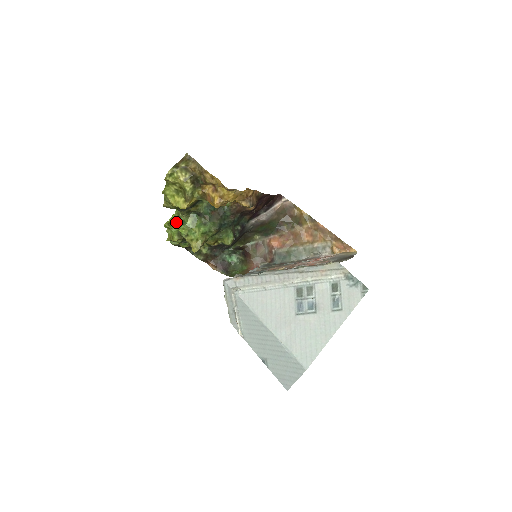
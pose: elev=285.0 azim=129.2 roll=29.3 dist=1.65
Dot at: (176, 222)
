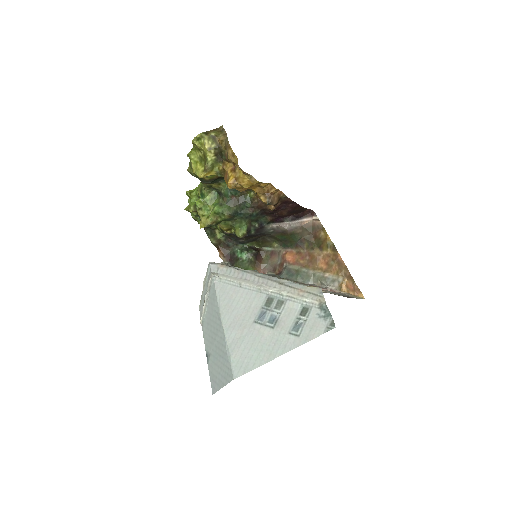
Dot at: (197, 193)
